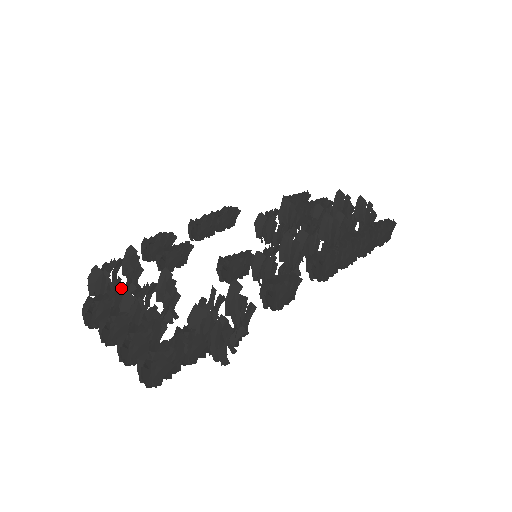
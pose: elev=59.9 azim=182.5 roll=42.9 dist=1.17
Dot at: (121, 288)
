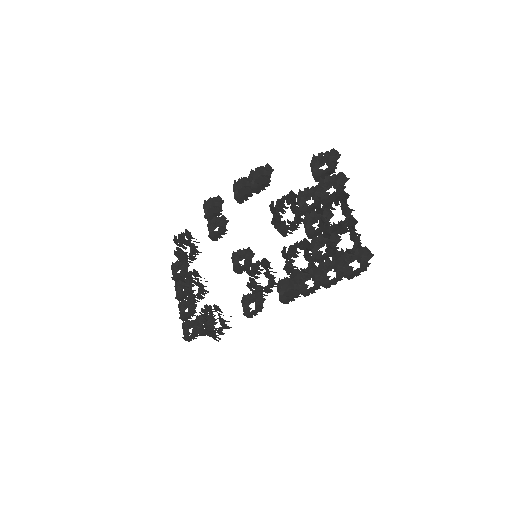
Dot at: (185, 261)
